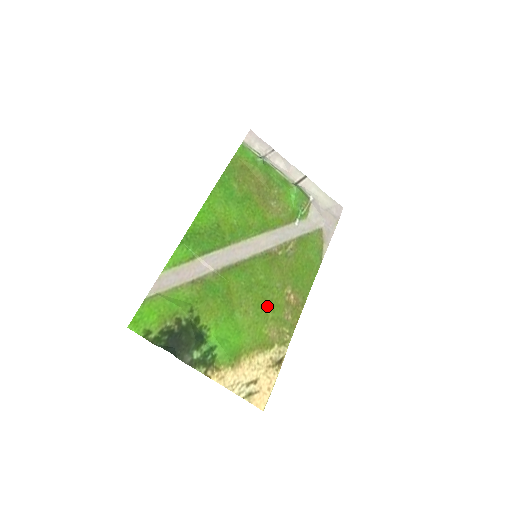
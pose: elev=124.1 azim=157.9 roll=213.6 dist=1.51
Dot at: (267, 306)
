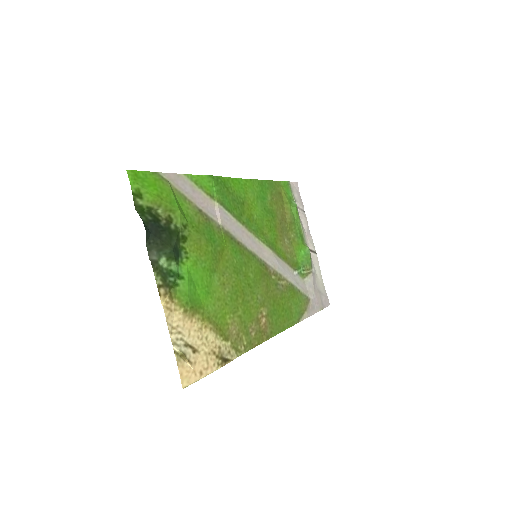
Dot at: (242, 302)
